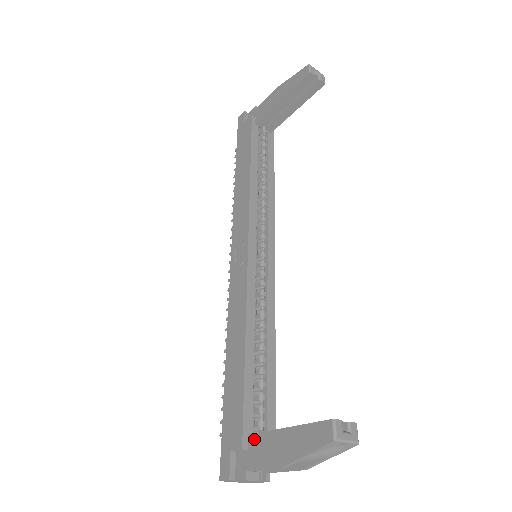
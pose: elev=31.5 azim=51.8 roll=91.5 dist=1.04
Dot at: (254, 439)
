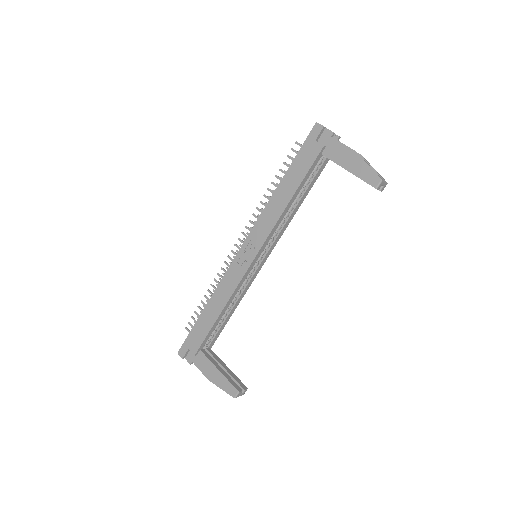
Dot at: (202, 355)
